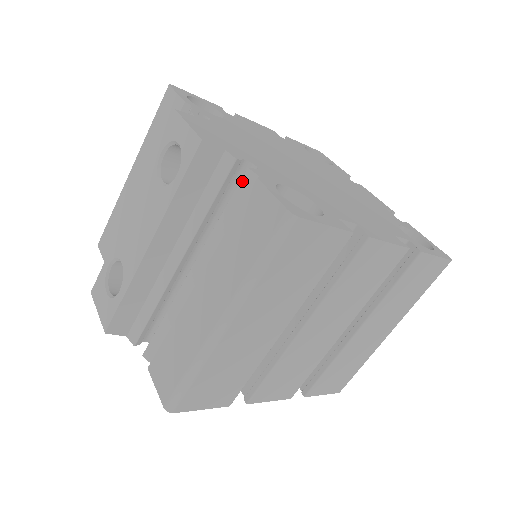
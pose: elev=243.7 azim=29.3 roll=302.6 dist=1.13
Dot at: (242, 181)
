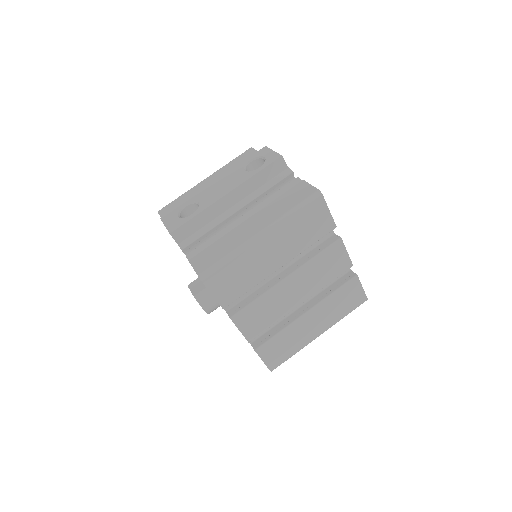
Dot at: (293, 181)
